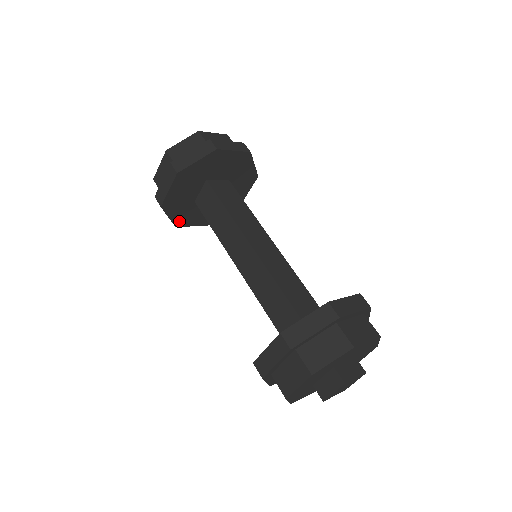
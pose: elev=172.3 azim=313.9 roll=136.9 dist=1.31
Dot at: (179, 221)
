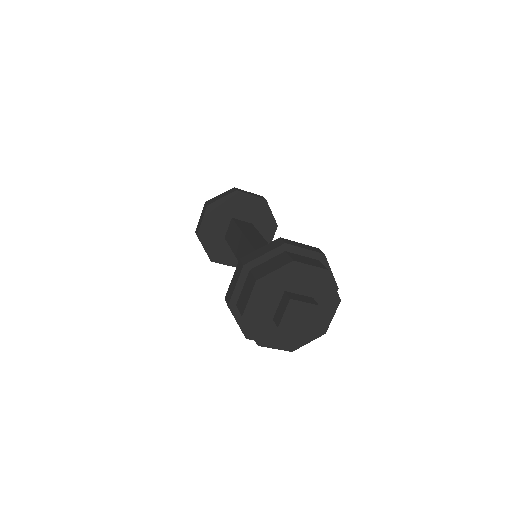
Dot at: (213, 256)
